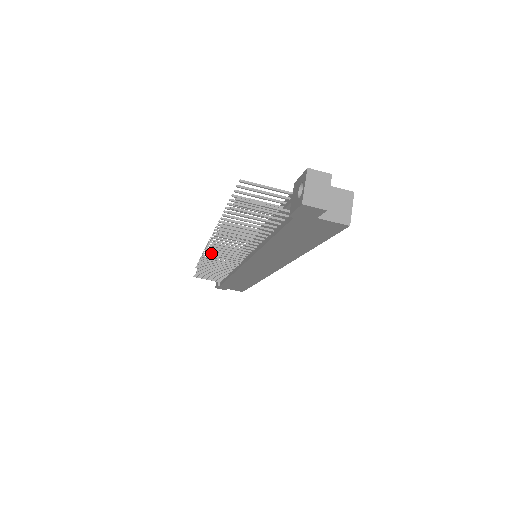
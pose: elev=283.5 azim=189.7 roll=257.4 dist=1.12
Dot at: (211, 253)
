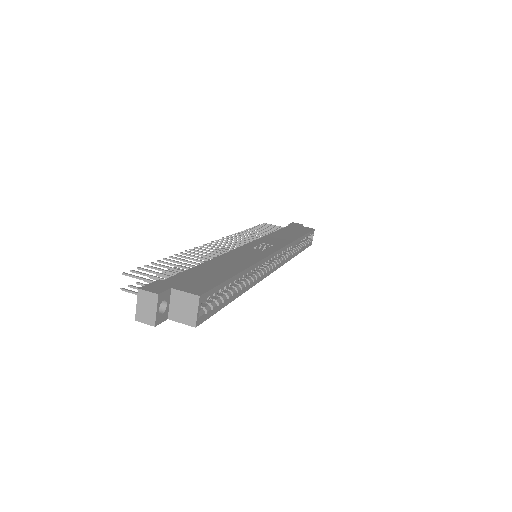
Dot at: (242, 235)
